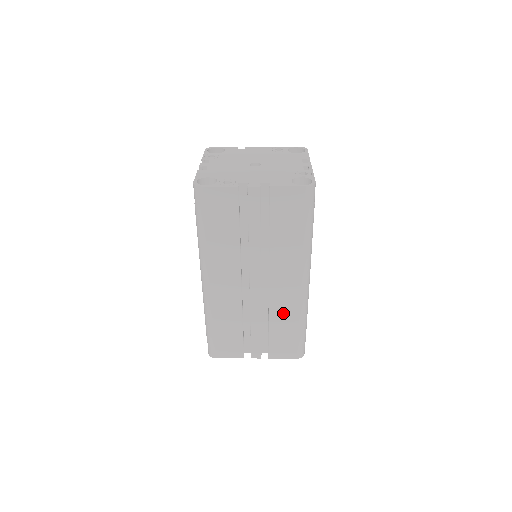
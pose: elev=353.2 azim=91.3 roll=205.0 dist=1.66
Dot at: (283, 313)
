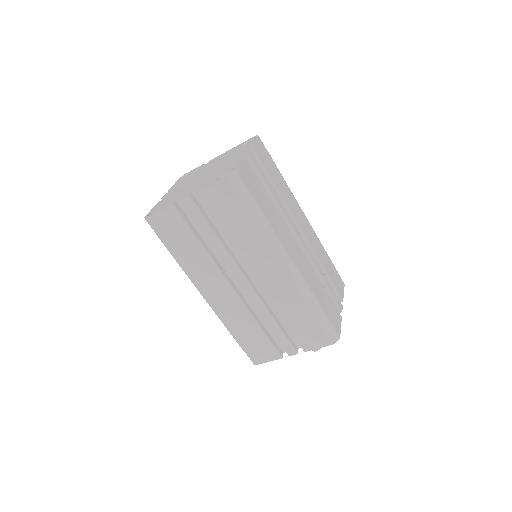
Dot at: (287, 303)
